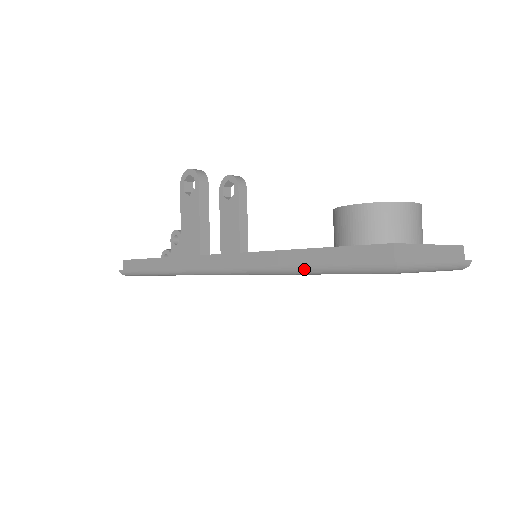
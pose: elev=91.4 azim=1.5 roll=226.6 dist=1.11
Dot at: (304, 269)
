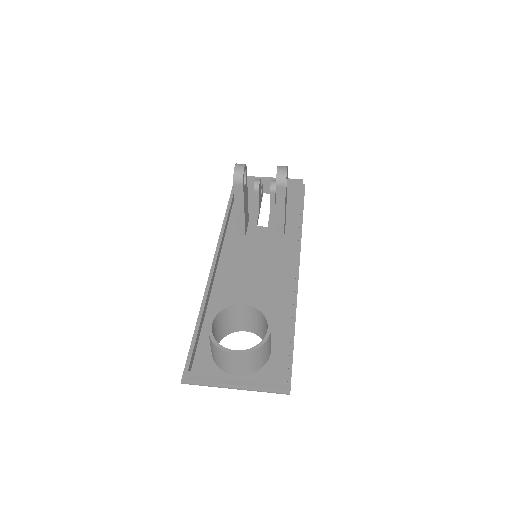
Dot at: occluded
